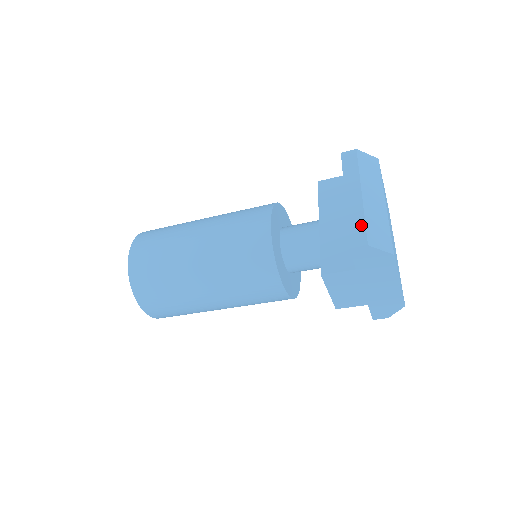
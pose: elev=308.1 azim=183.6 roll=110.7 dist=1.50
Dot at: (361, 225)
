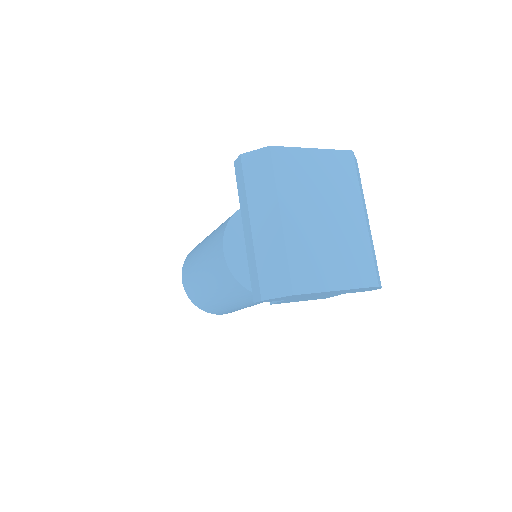
Dot at: (255, 273)
